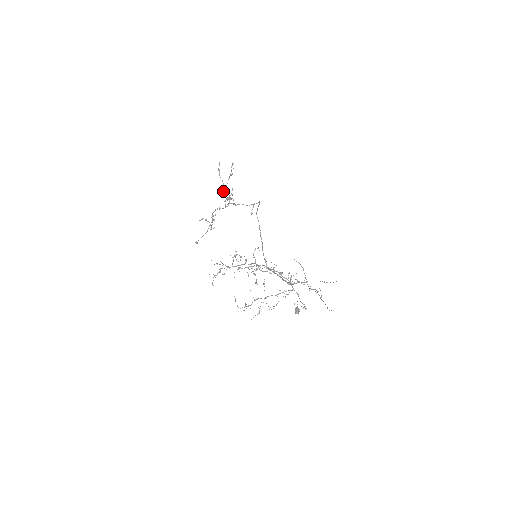
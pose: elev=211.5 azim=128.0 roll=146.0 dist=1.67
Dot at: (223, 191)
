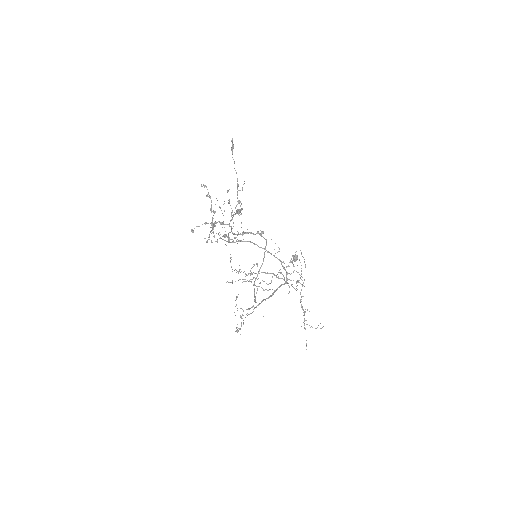
Dot at: (228, 203)
